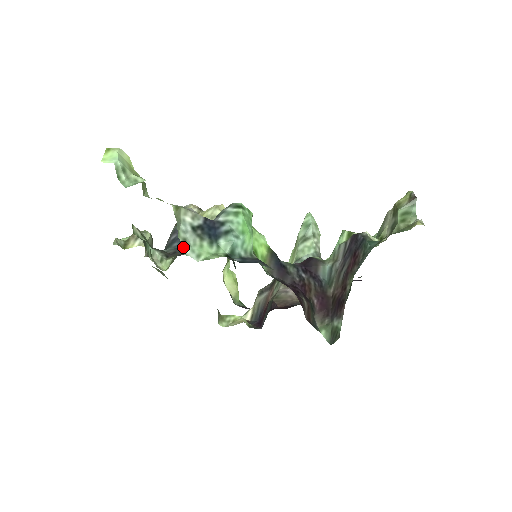
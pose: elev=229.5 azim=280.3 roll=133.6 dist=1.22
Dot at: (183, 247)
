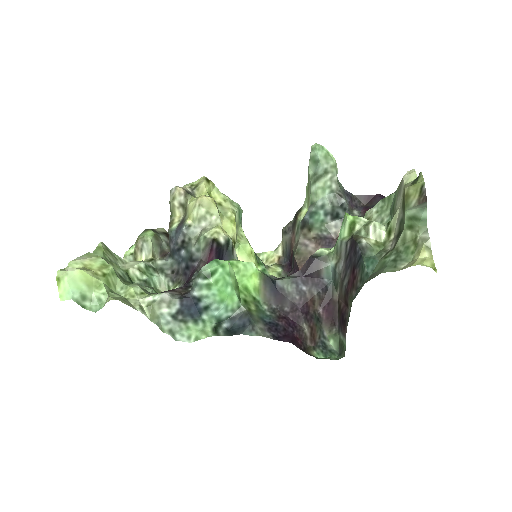
Dot at: (172, 337)
